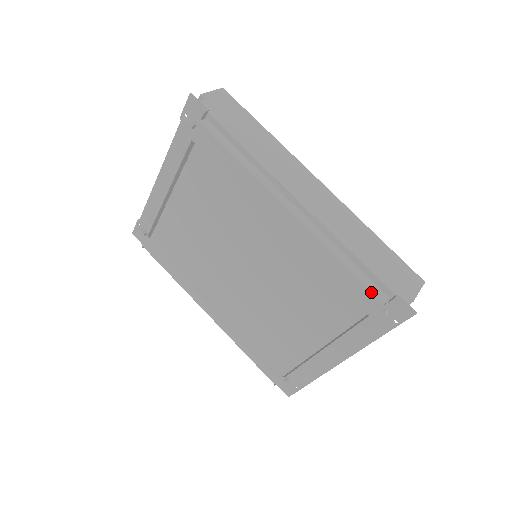
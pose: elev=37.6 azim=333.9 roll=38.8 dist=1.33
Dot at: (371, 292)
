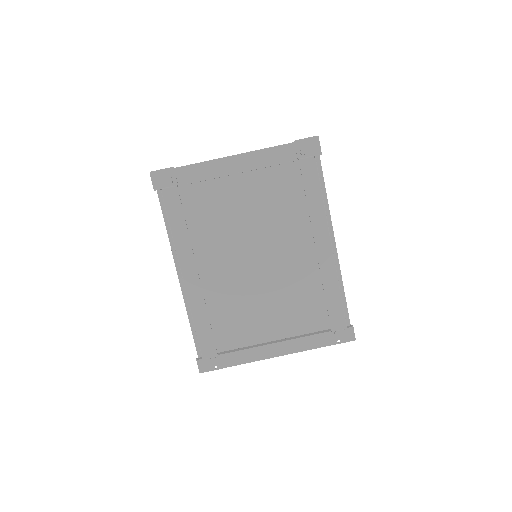
Dot at: (344, 317)
